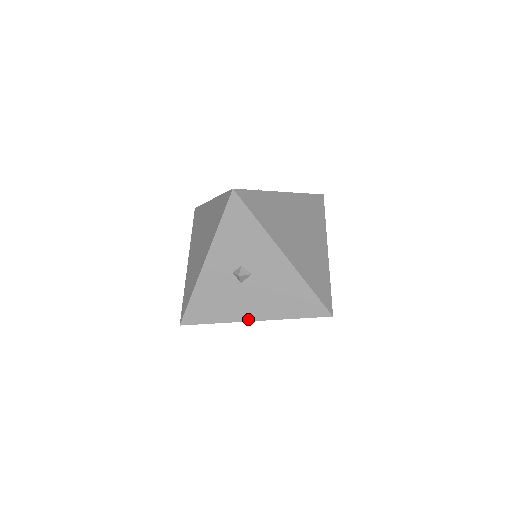
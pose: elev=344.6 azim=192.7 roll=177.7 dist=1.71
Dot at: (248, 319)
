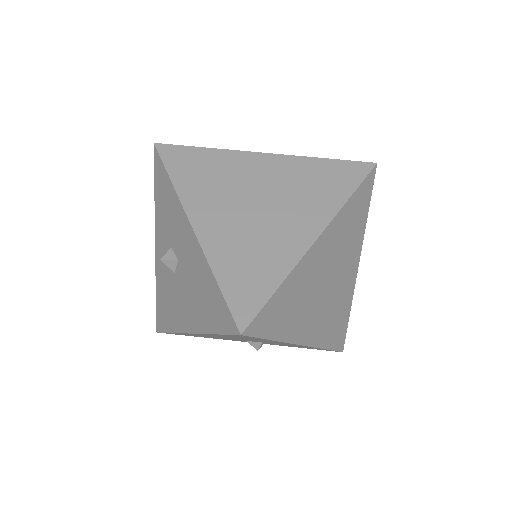
Dot at: (186, 329)
